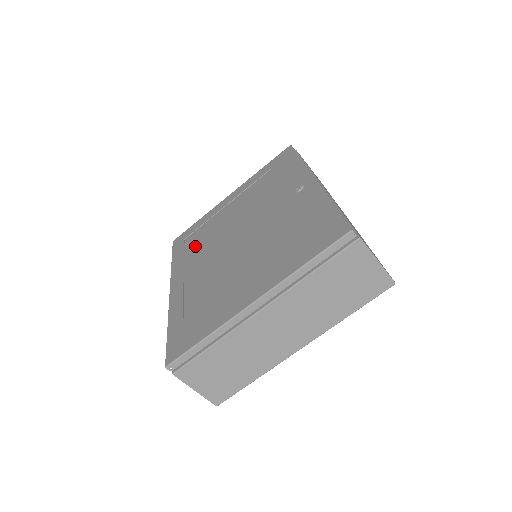
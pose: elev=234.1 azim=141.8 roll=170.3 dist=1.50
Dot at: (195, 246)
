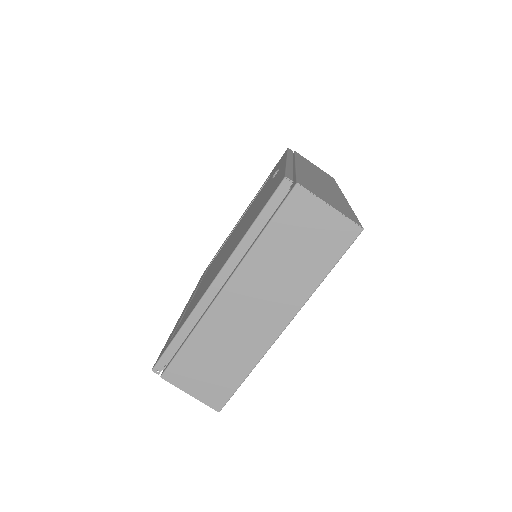
Dot at: occluded
